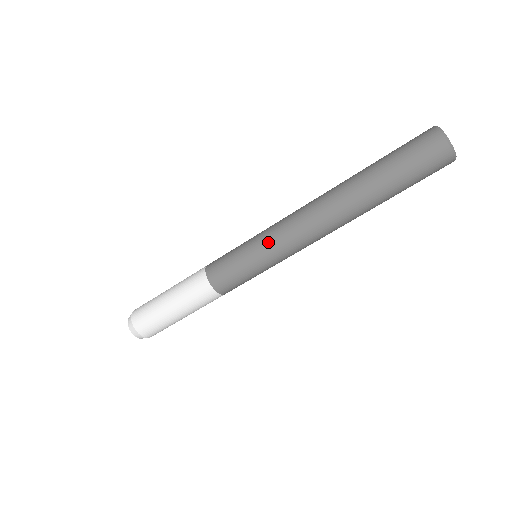
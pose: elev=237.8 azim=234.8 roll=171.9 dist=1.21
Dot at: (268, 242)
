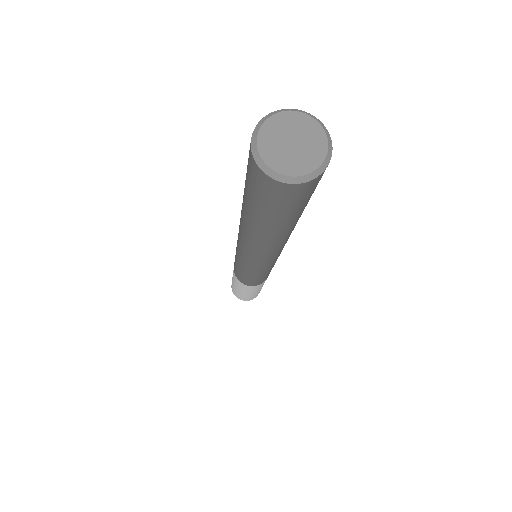
Dot at: (247, 268)
